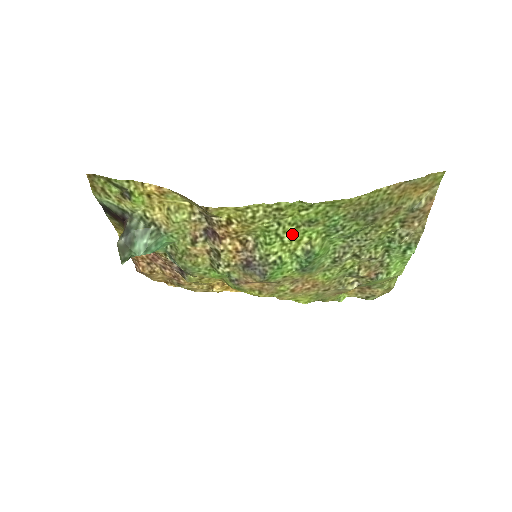
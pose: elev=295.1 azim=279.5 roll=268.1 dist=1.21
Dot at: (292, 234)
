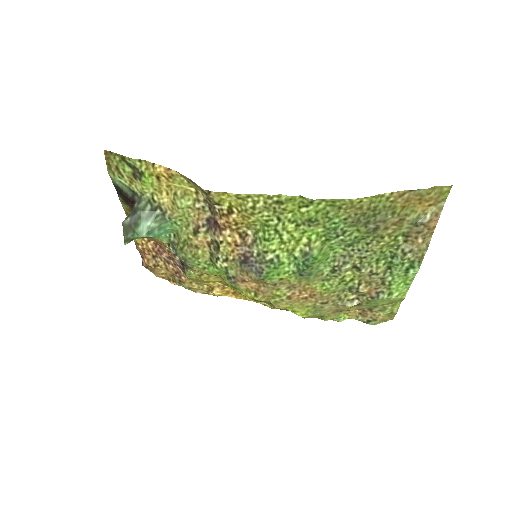
Dot at: (291, 232)
